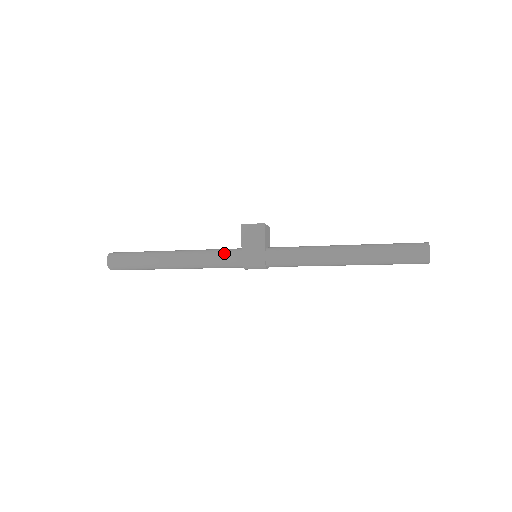
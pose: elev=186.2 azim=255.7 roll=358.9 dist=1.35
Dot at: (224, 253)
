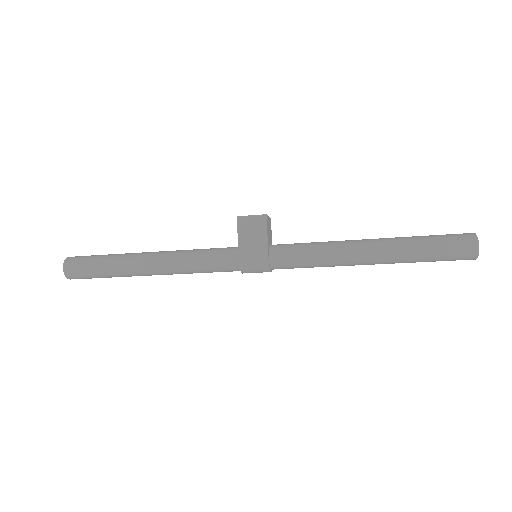
Dot at: (215, 254)
